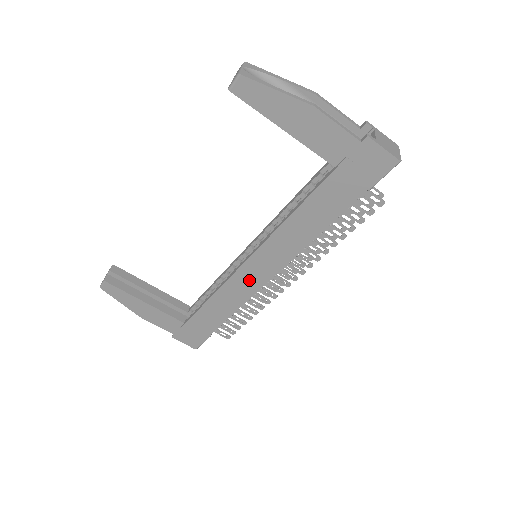
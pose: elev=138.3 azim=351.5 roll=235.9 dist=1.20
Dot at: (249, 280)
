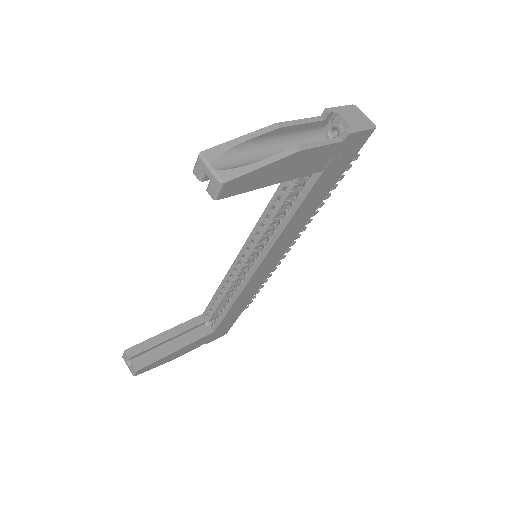
Dot at: (261, 275)
